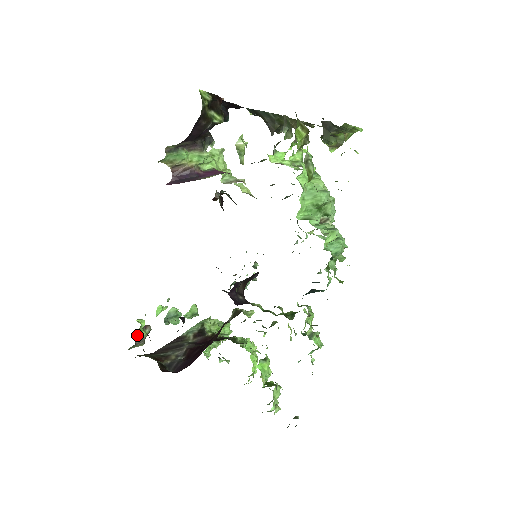
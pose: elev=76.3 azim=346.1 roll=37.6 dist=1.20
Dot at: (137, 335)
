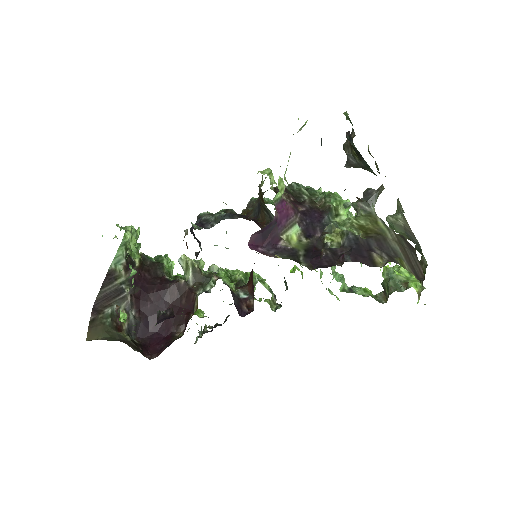
Dot at: occluded
